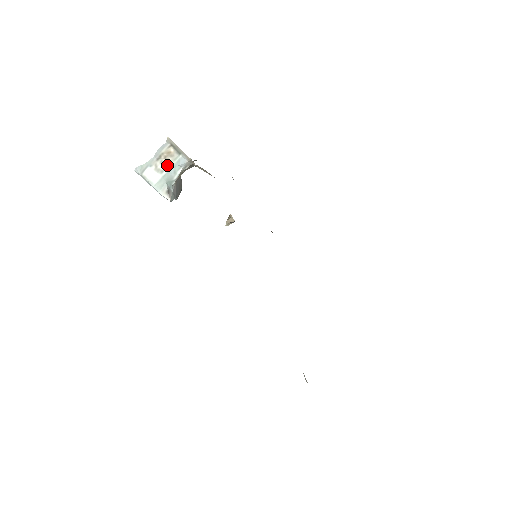
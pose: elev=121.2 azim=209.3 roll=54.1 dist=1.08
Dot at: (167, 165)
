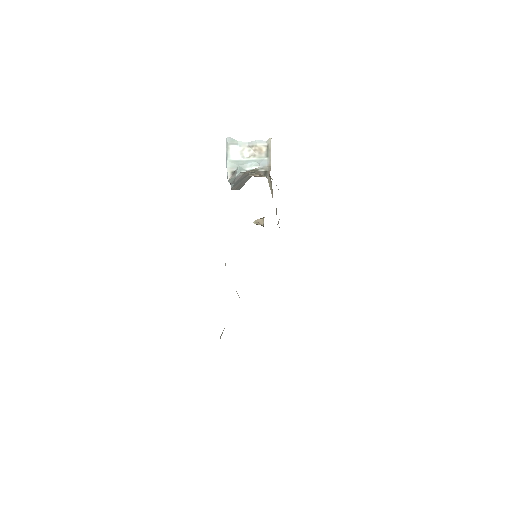
Dot at: (251, 156)
